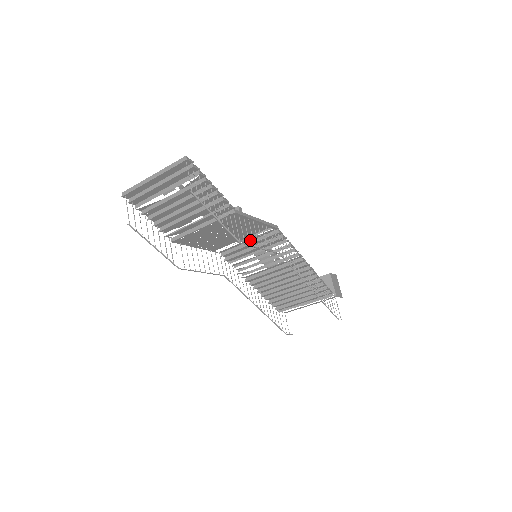
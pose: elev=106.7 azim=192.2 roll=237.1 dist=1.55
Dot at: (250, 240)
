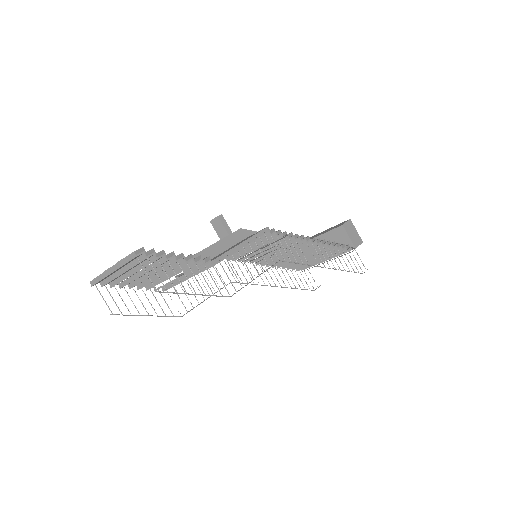
Dot at: occluded
